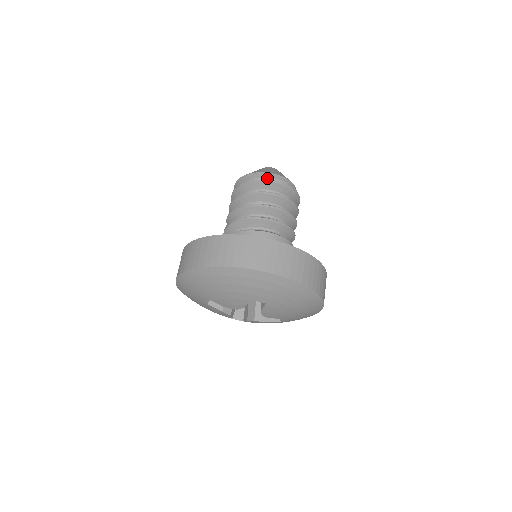
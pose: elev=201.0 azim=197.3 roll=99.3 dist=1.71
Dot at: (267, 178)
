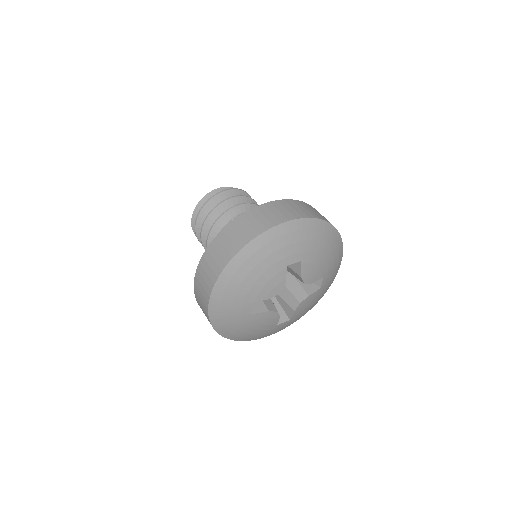
Dot at: occluded
